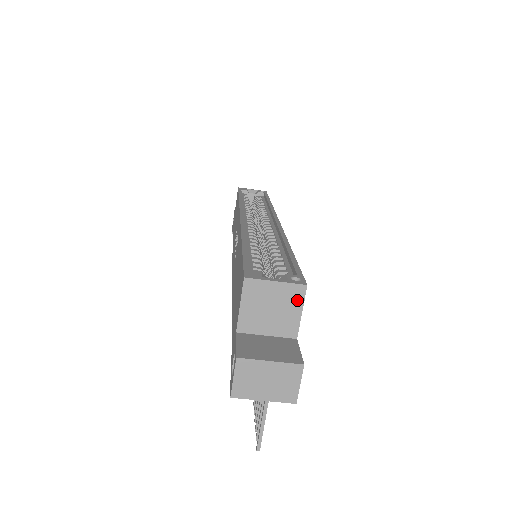
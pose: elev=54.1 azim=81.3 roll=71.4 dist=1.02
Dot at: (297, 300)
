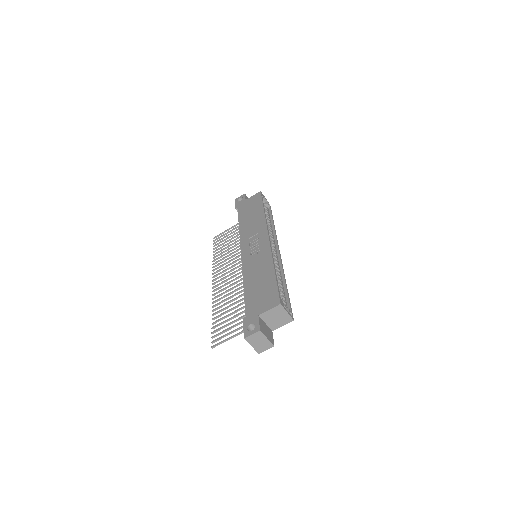
Dot at: (286, 322)
